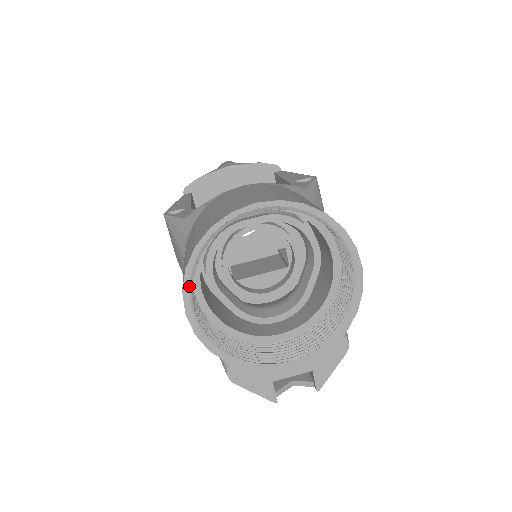
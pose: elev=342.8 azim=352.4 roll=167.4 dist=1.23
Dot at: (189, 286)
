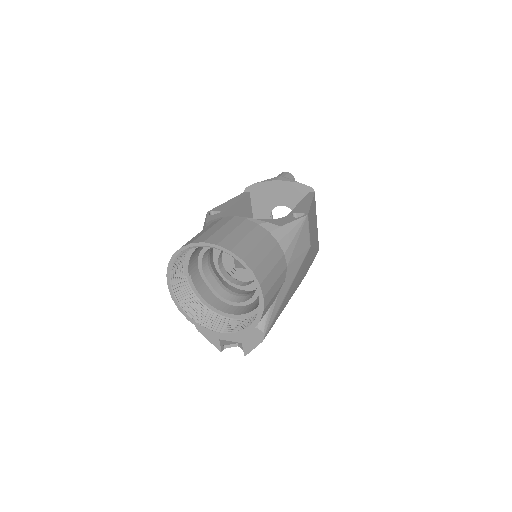
Dot at: (170, 274)
